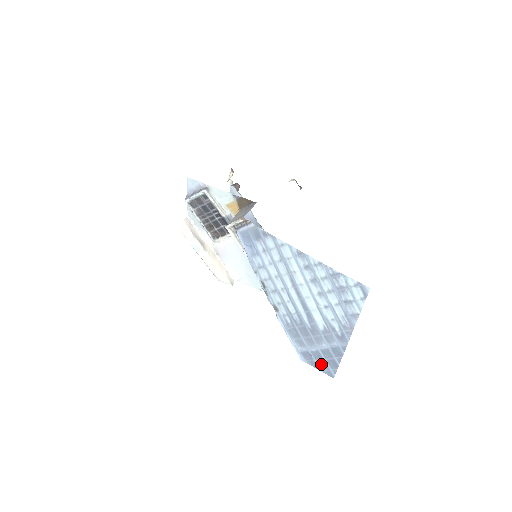
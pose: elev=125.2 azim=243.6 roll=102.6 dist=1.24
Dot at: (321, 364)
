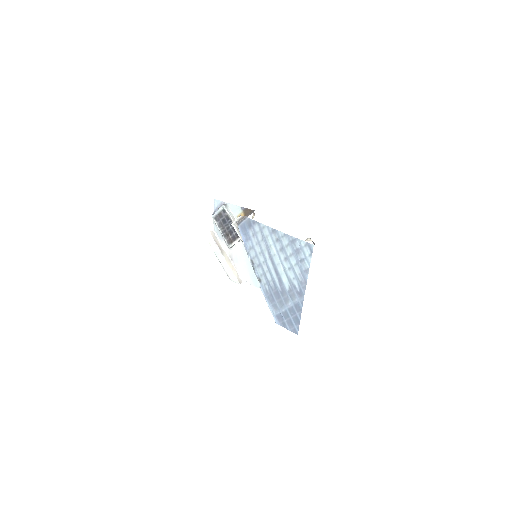
Dot at: (289, 323)
